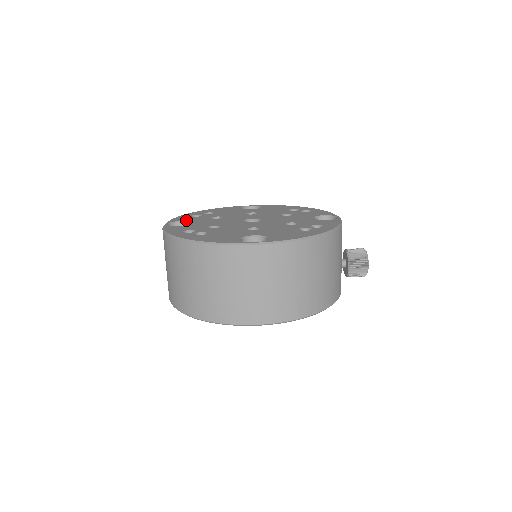
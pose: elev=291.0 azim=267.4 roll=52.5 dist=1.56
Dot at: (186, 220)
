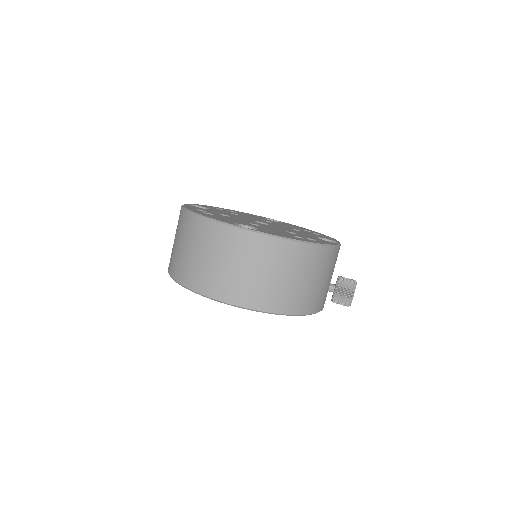
Dot at: (208, 207)
